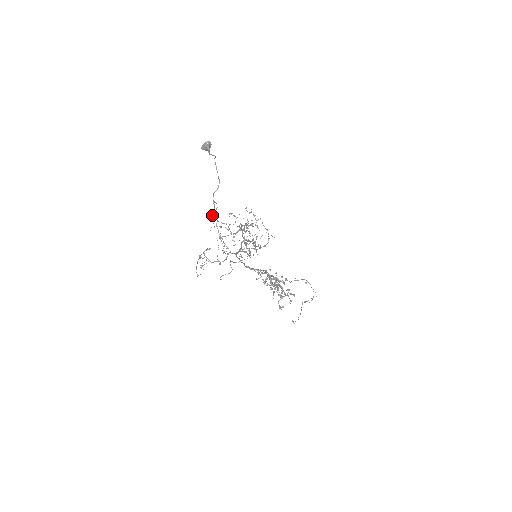
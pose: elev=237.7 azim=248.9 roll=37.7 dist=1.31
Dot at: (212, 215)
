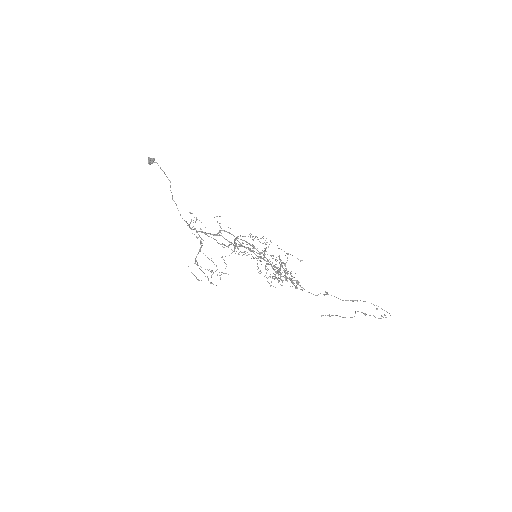
Dot at: occluded
